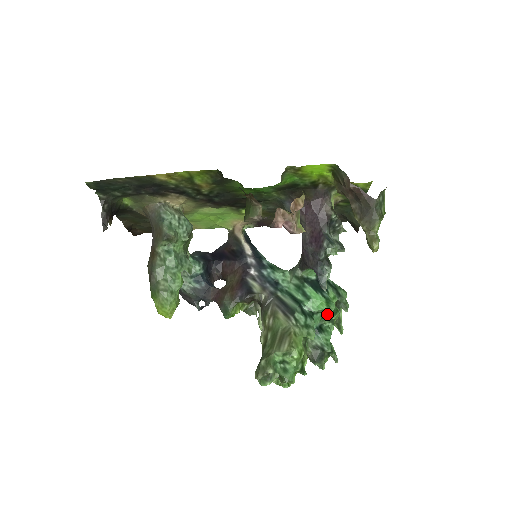
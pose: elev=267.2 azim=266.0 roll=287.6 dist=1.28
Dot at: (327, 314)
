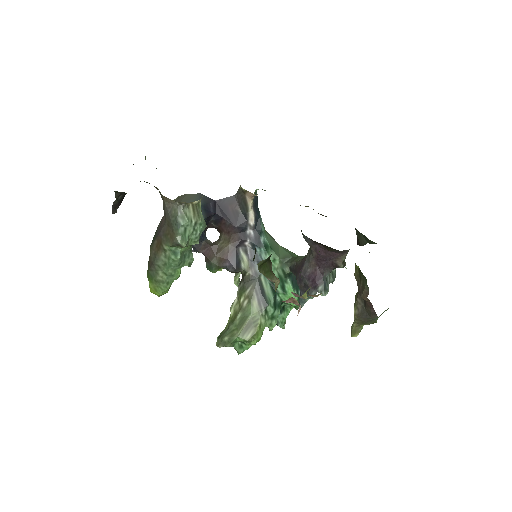
Dot at: occluded
